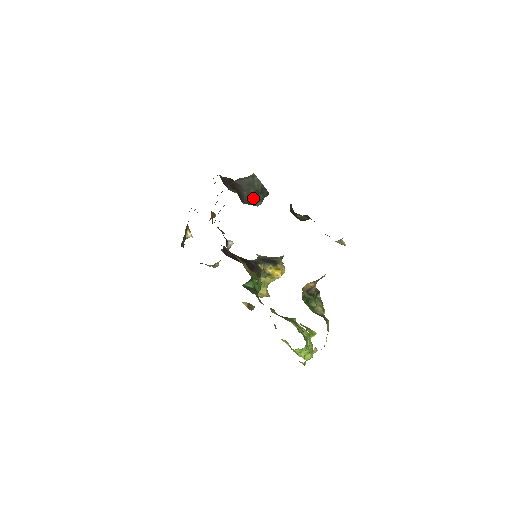
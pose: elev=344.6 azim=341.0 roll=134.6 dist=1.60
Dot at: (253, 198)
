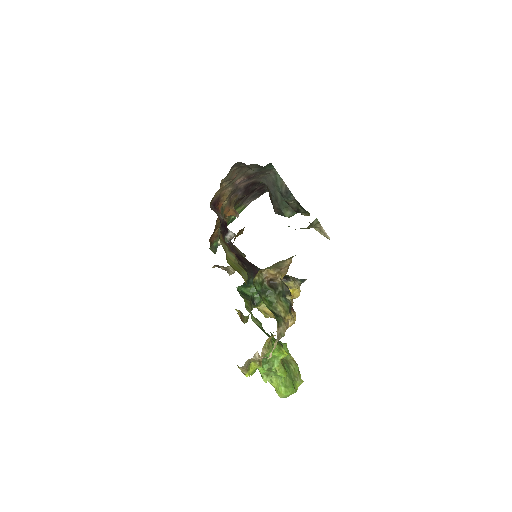
Dot at: (280, 204)
